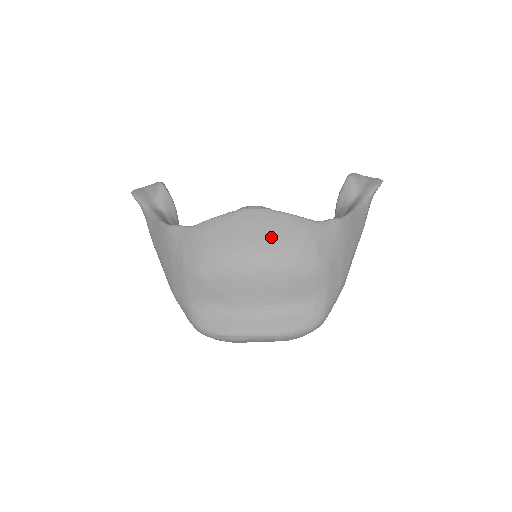
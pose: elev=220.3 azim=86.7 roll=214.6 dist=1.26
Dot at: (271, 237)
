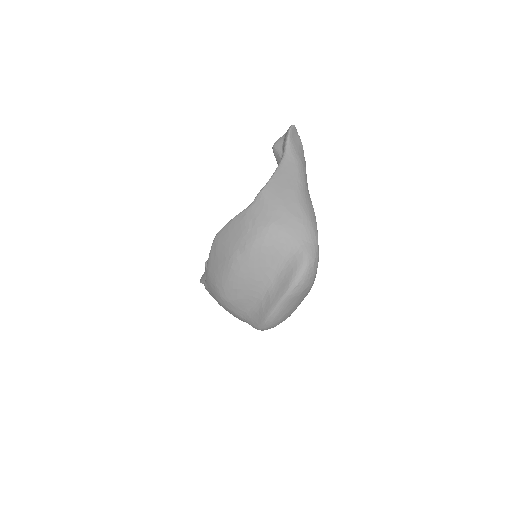
Dot at: (230, 244)
